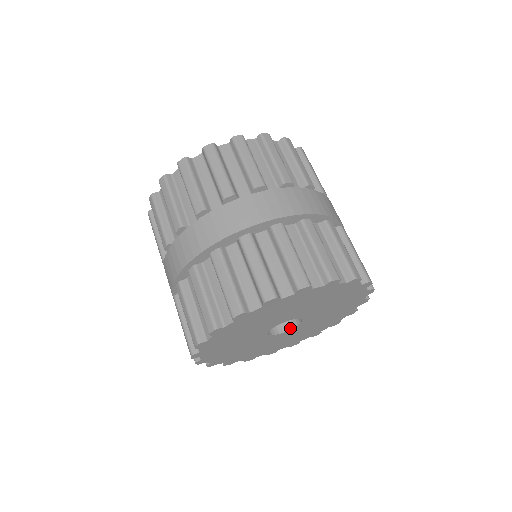
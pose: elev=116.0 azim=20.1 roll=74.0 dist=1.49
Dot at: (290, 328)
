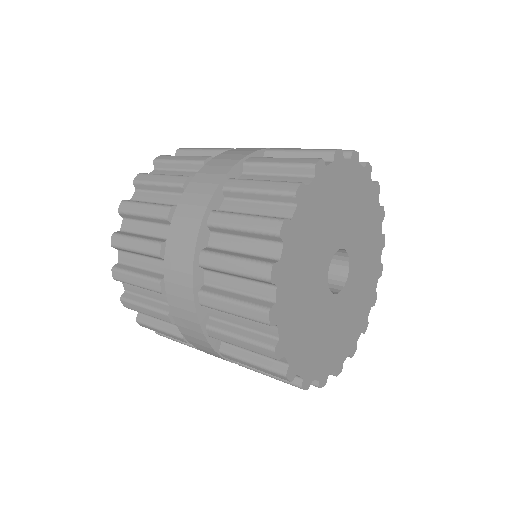
Dot at: (339, 290)
